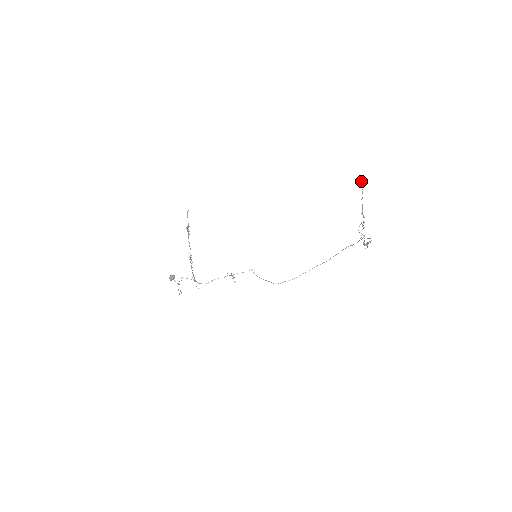
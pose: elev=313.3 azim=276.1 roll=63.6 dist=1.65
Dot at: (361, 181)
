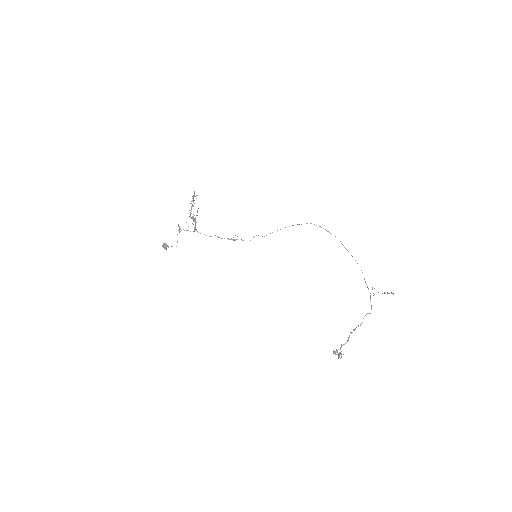
Dot at: (393, 294)
